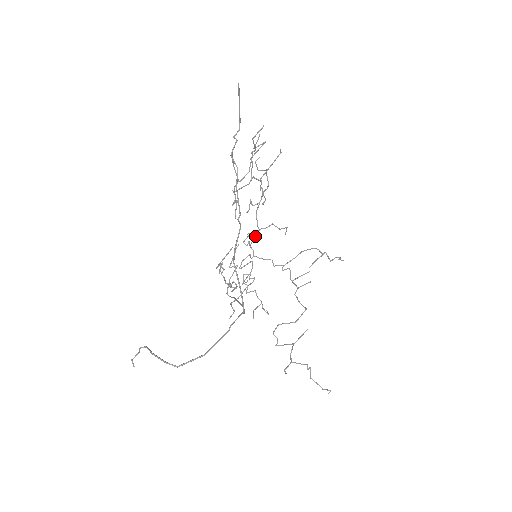
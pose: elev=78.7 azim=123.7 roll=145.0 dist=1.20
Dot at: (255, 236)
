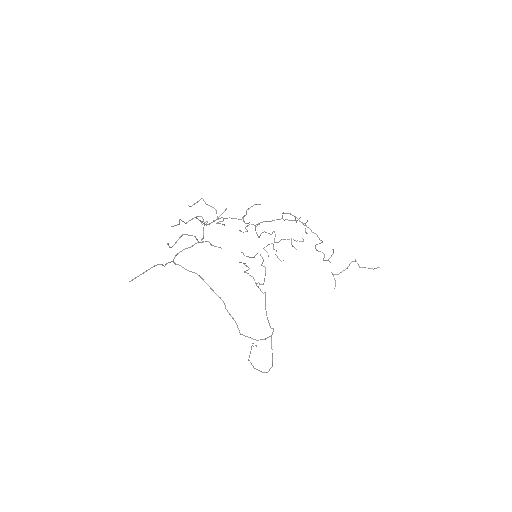
Dot at: occluded
